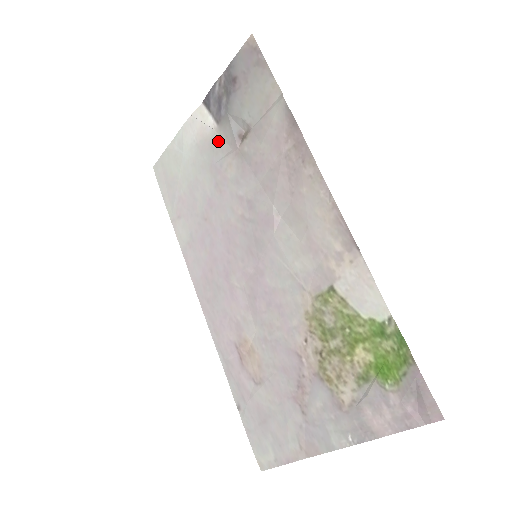
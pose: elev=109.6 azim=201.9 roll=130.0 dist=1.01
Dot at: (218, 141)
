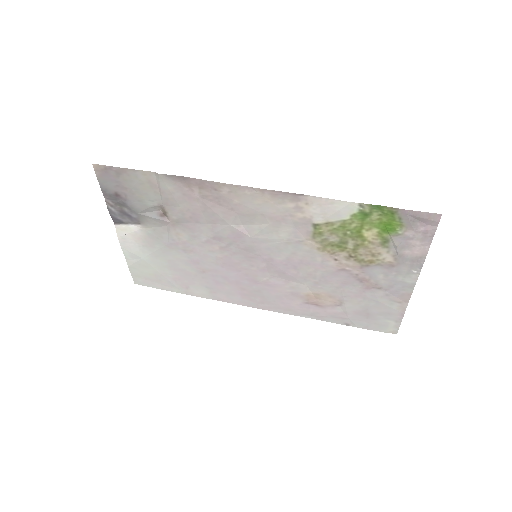
Dot at: (153, 231)
